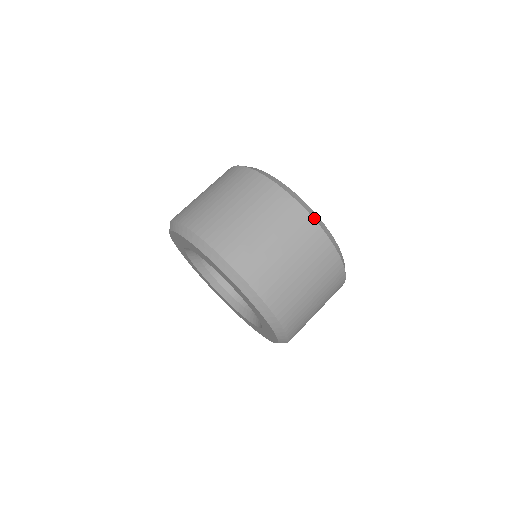
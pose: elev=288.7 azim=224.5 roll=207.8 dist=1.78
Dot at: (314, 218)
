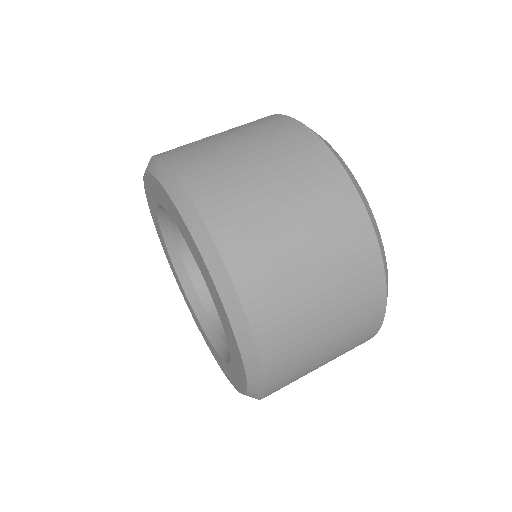
Dot at: (292, 118)
